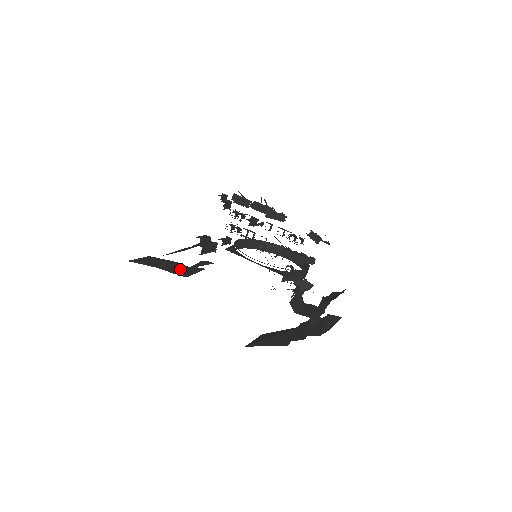
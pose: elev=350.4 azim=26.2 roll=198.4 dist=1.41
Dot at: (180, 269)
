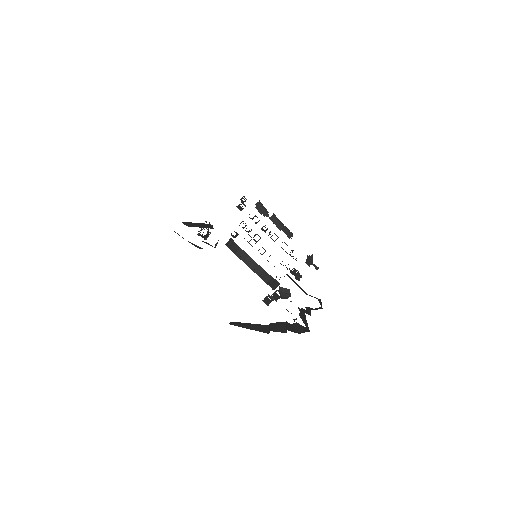
Dot at: occluded
